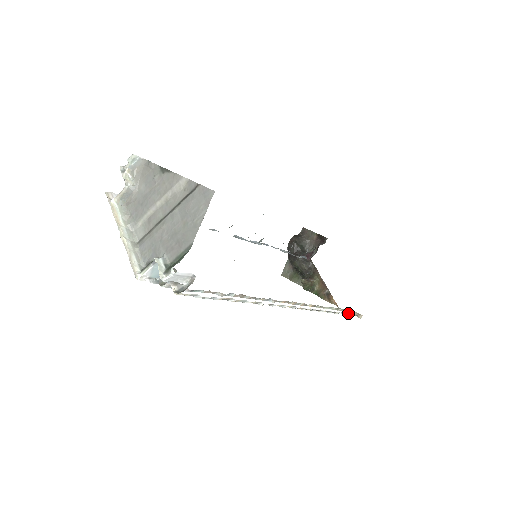
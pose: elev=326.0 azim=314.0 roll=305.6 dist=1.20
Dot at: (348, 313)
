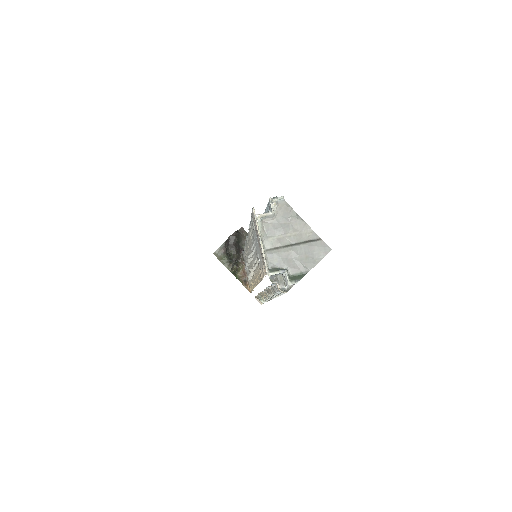
Dot at: occluded
